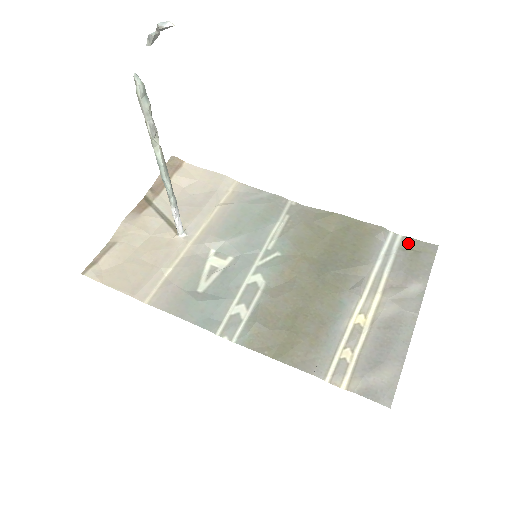
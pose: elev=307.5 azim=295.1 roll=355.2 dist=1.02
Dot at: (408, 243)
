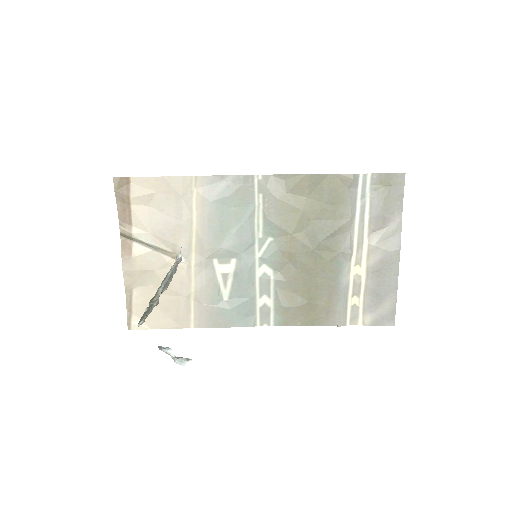
Dot at: (378, 180)
